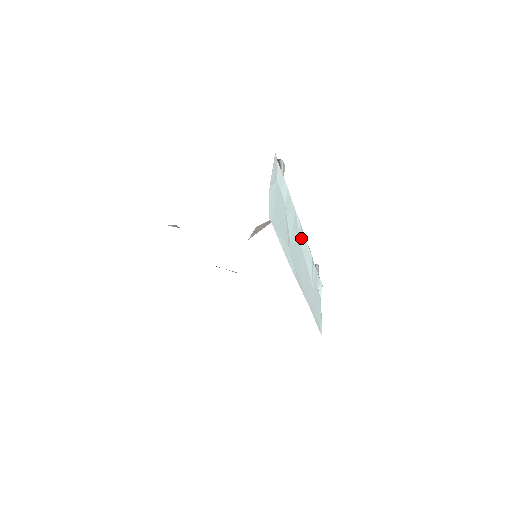
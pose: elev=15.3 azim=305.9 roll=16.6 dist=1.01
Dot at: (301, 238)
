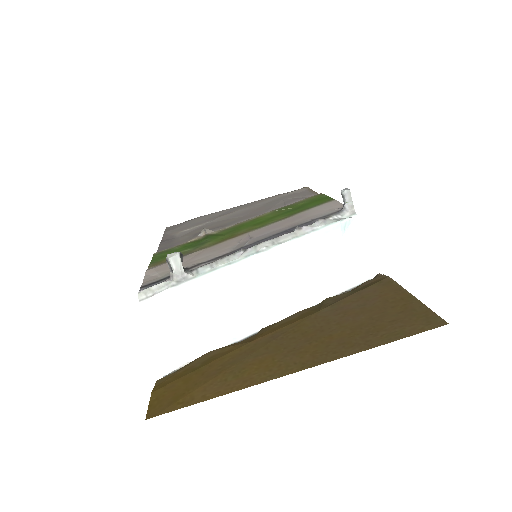
Dot at: (257, 265)
